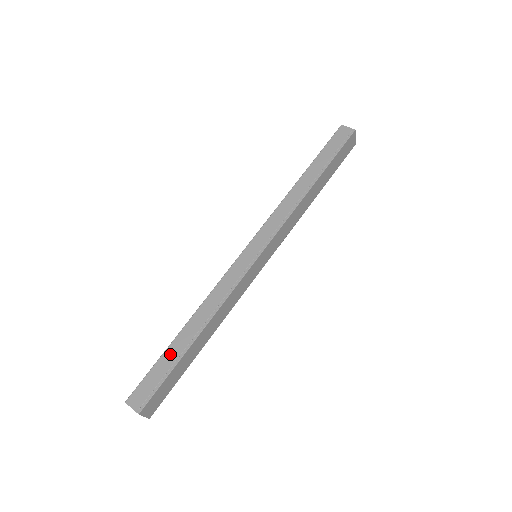
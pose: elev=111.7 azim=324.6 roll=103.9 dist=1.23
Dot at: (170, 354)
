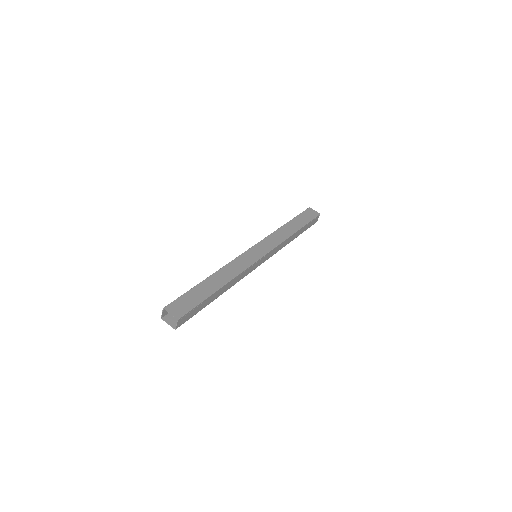
Dot at: occluded
